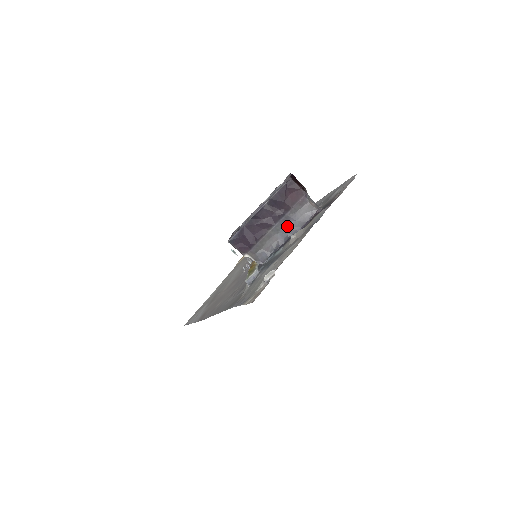
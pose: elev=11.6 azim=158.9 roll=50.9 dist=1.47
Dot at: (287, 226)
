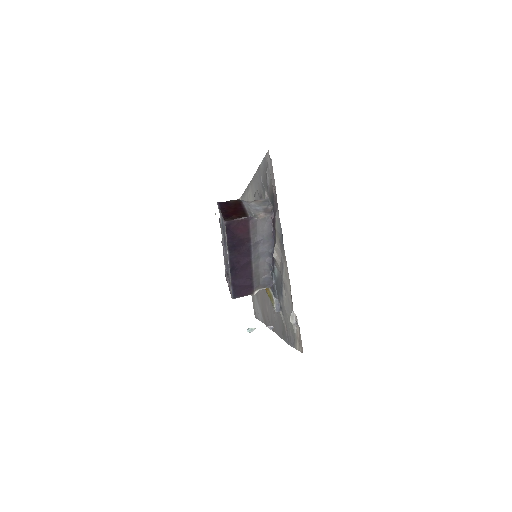
Dot at: (261, 248)
